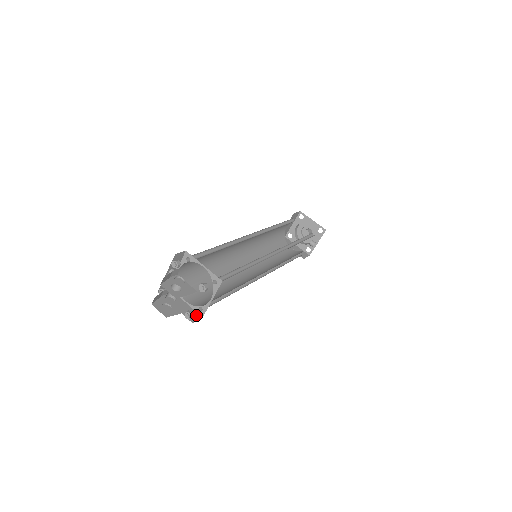
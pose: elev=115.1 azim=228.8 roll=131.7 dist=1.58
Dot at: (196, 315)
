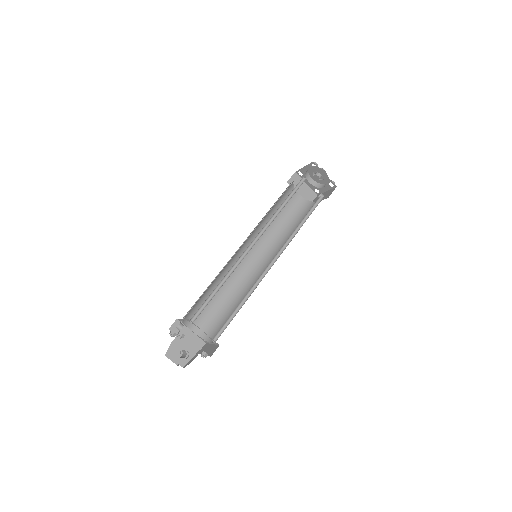
Dot at: (200, 343)
